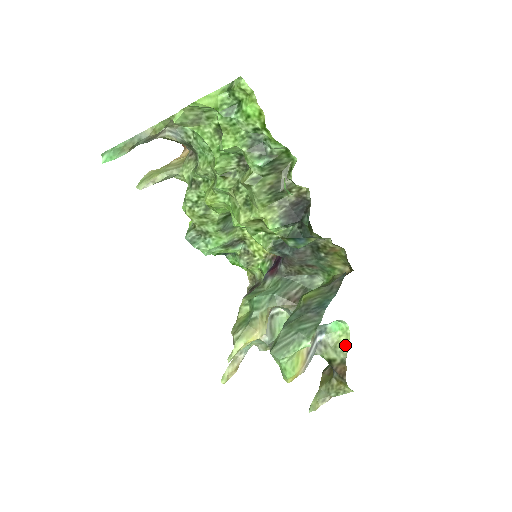
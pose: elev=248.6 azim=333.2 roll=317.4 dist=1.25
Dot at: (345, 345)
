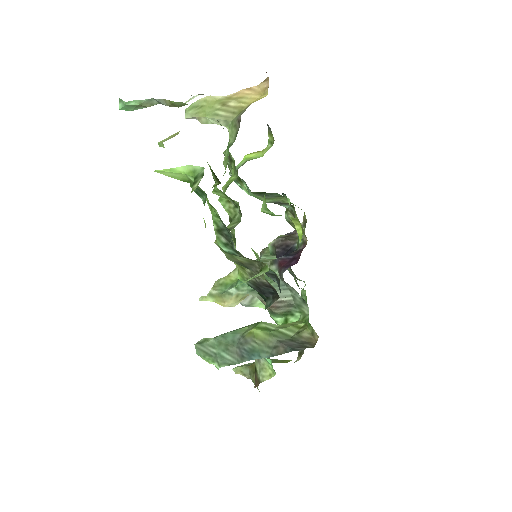
Dot at: (268, 376)
